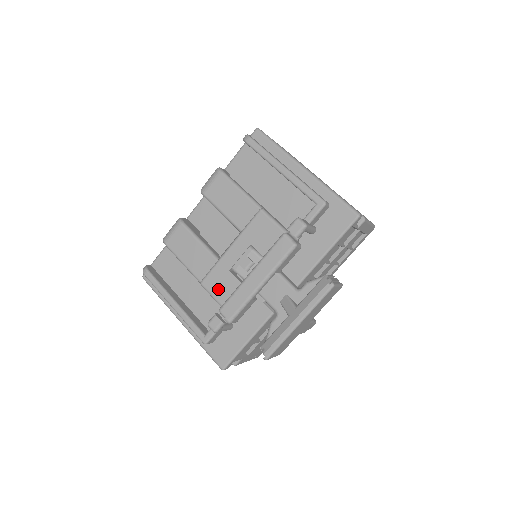
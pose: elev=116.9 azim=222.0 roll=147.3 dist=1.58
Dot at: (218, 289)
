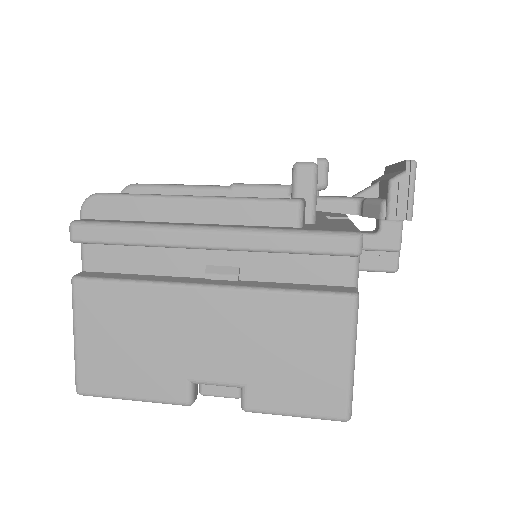
Dot at: occluded
